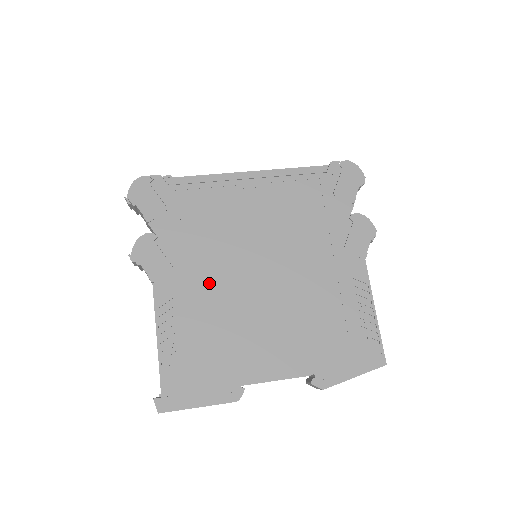
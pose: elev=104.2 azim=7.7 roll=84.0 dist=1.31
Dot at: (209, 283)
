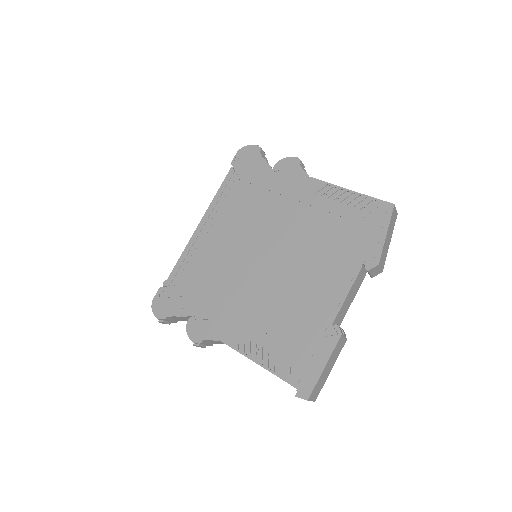
Dot at: (247, 300)
